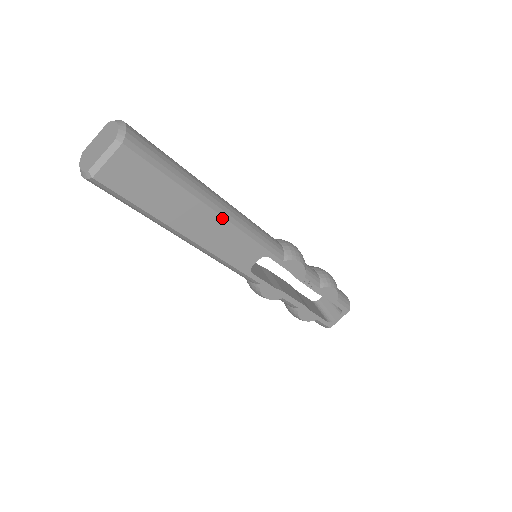
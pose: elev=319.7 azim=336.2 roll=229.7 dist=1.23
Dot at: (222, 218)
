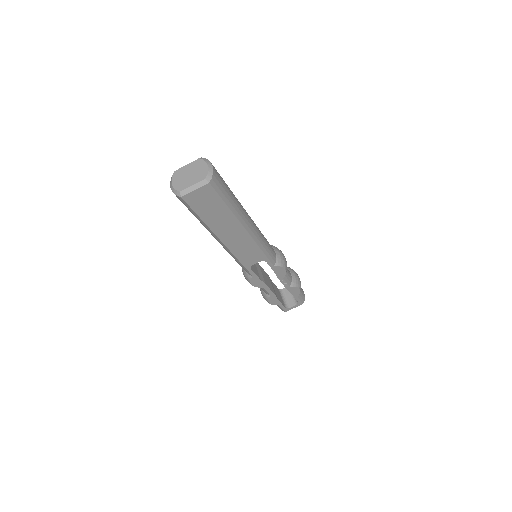
Dot at: (248, 234)
